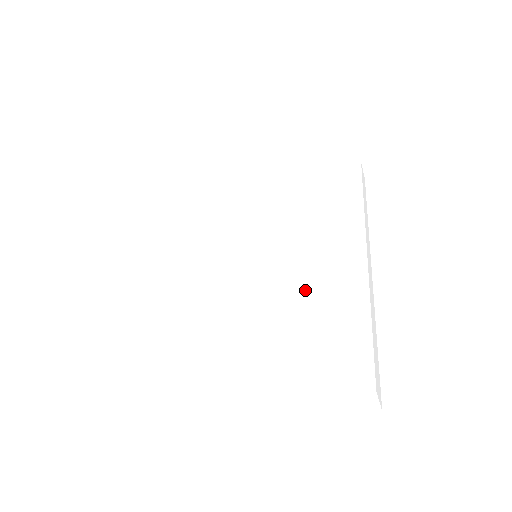
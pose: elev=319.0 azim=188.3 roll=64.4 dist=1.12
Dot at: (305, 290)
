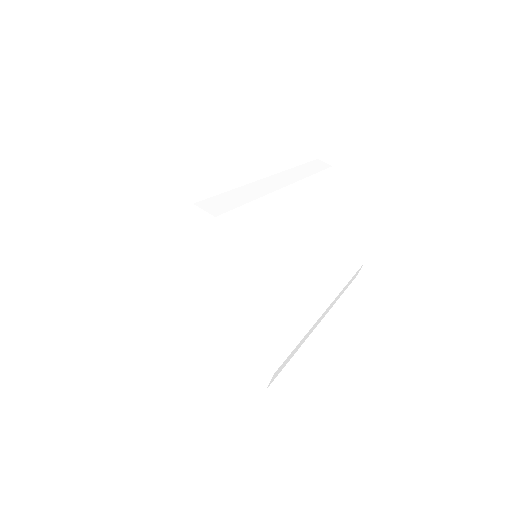
Dot at: occluded
